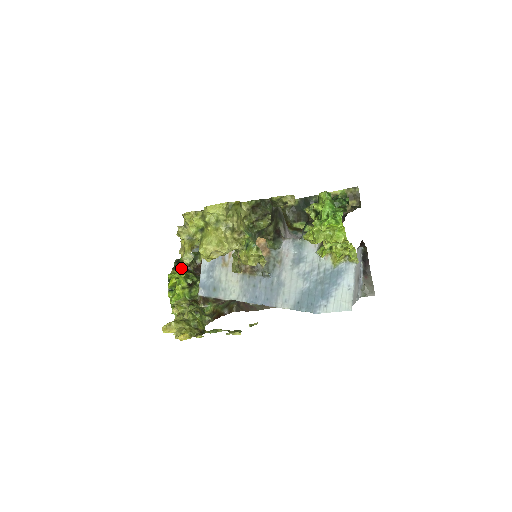
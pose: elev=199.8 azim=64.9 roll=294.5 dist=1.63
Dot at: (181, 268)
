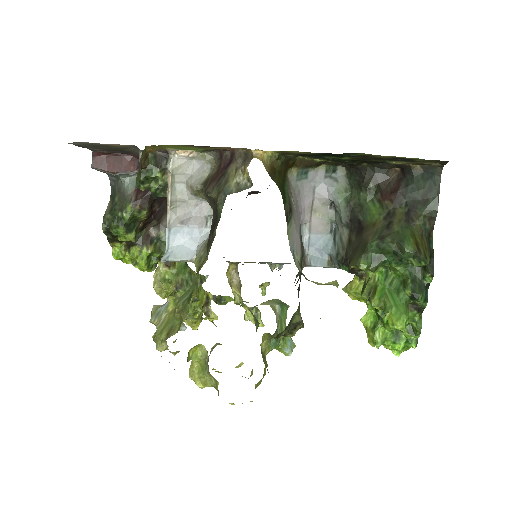
Dot at: (123, 241)
